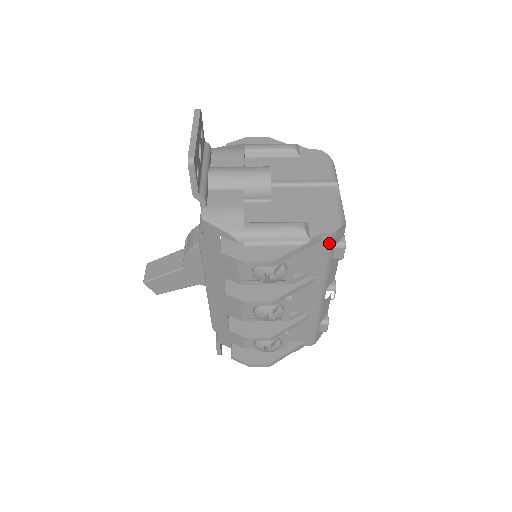
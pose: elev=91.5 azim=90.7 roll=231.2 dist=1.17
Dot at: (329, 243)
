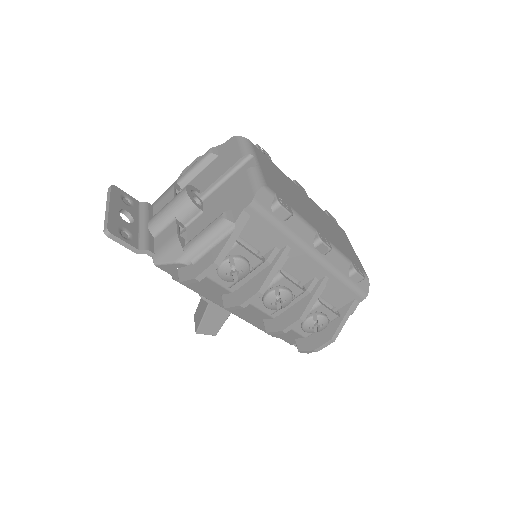
Dot at: (259, 213)
